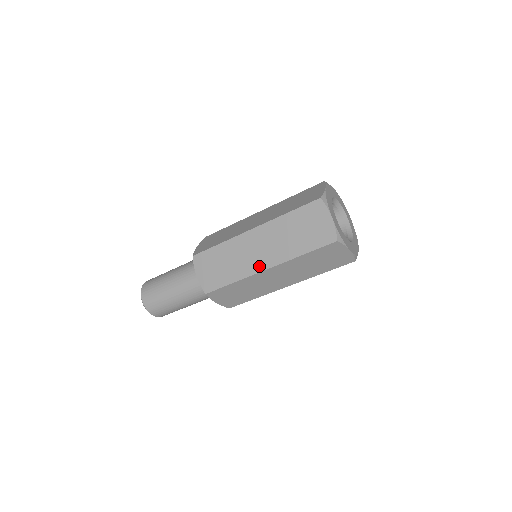
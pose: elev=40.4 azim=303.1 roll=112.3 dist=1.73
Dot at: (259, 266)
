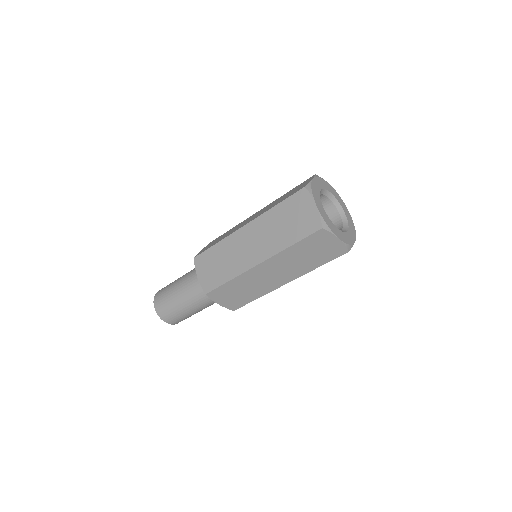
Dot at: (278, 284)
